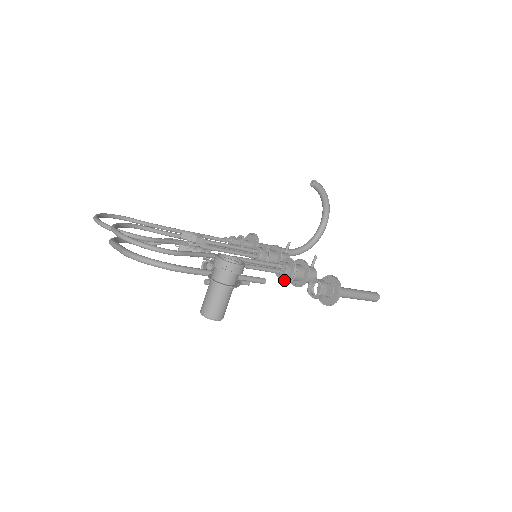
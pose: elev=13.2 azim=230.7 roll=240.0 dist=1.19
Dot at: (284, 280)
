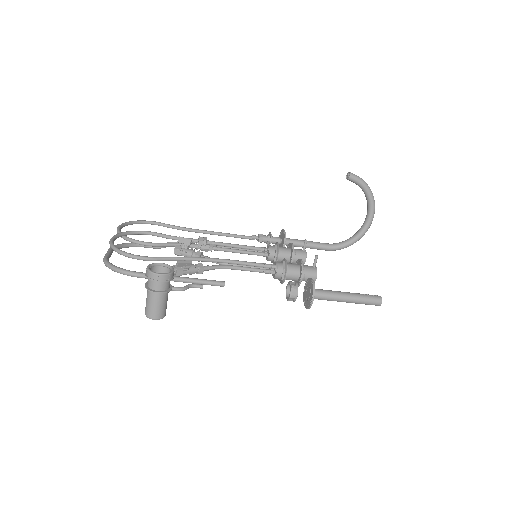
Dot at: (279, 280)
